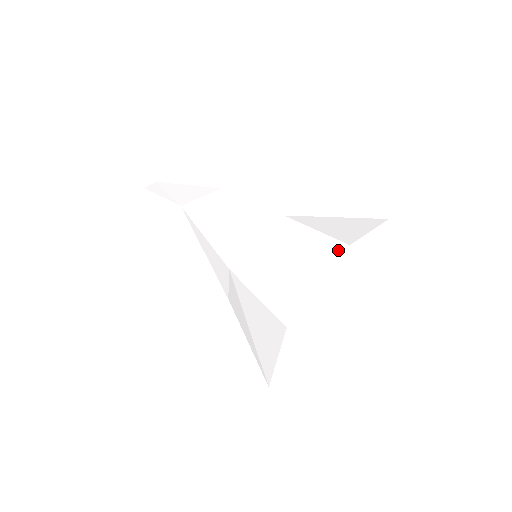
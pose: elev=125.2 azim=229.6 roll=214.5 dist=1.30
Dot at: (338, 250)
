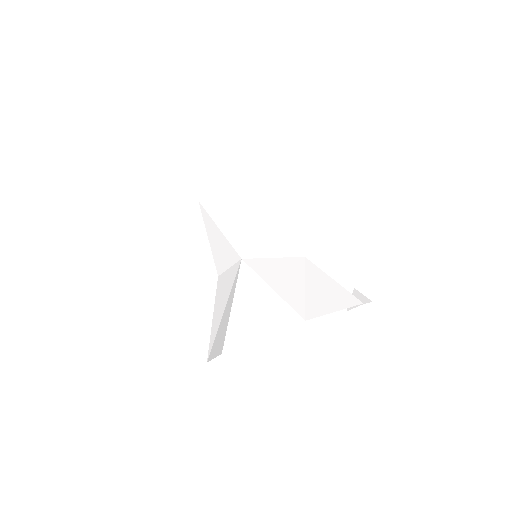
Dot at: (221, 348)
